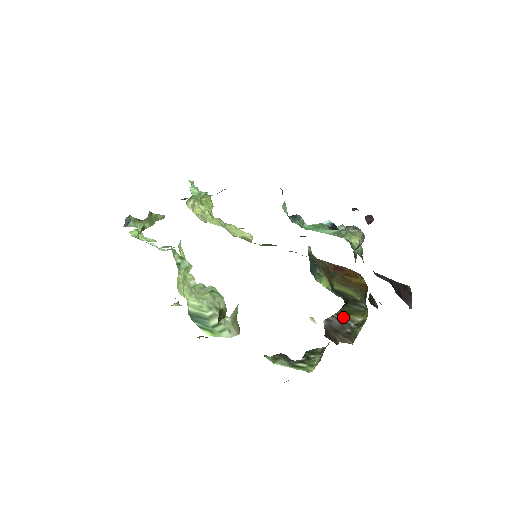
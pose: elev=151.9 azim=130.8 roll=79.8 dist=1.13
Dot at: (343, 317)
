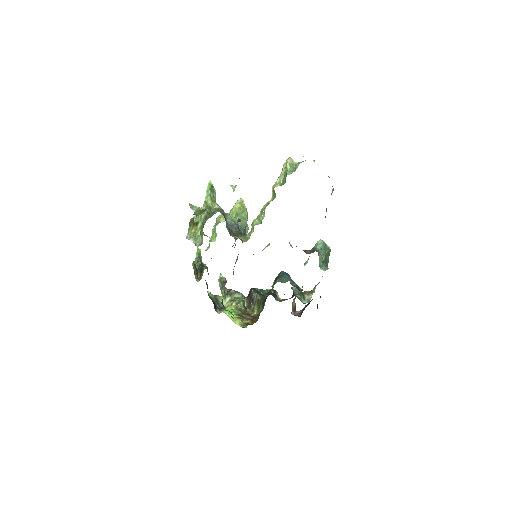
Dot at: (255, 301)
